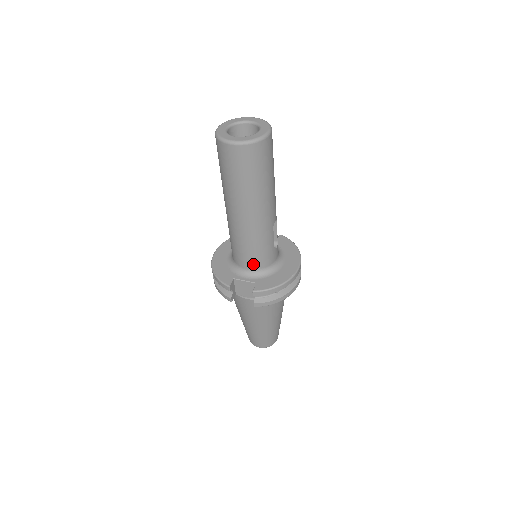
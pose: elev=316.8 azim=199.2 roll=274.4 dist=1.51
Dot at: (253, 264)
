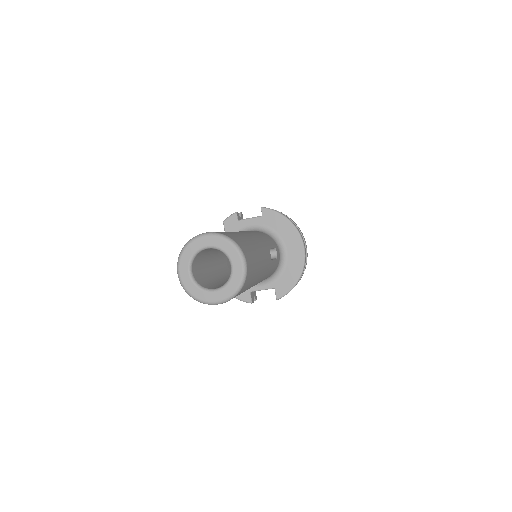
Dot at: occluded
